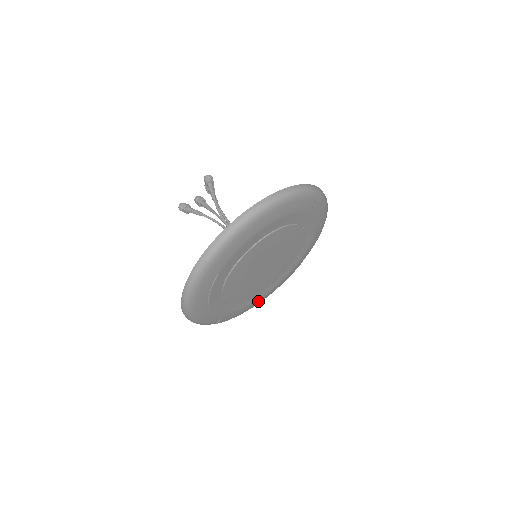
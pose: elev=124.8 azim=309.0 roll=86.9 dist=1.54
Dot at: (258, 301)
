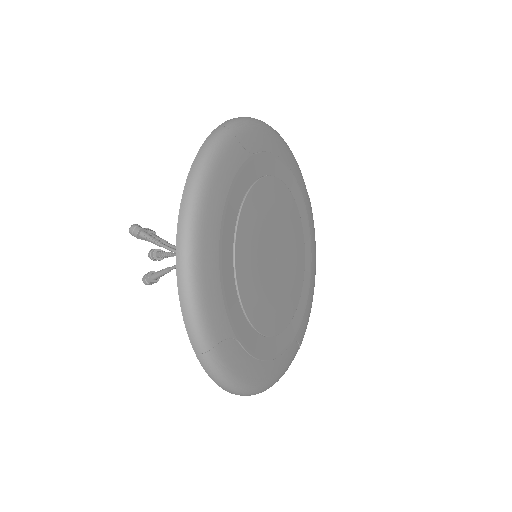
Dot at: (312, 278)
